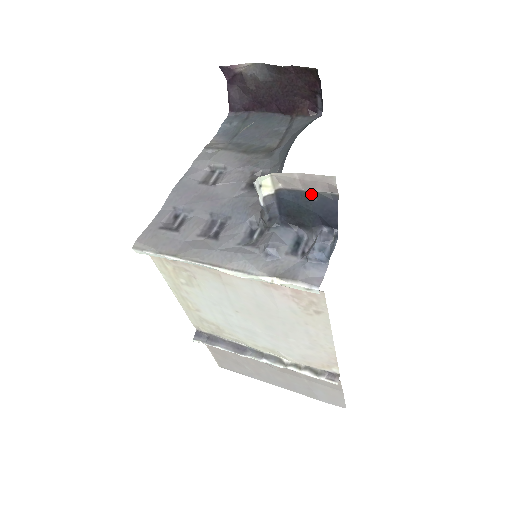
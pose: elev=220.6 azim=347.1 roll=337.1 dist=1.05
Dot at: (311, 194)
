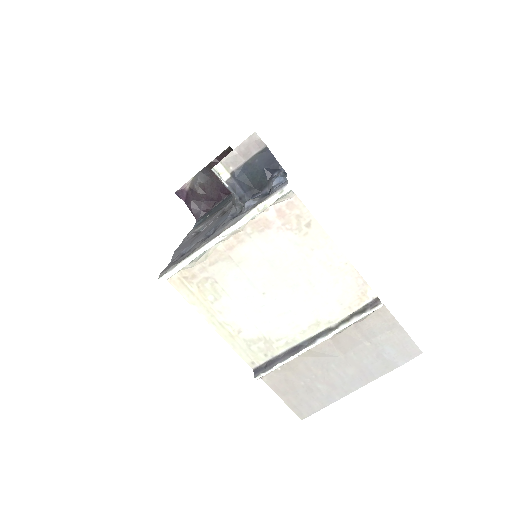
Dot at: (252, 160)
